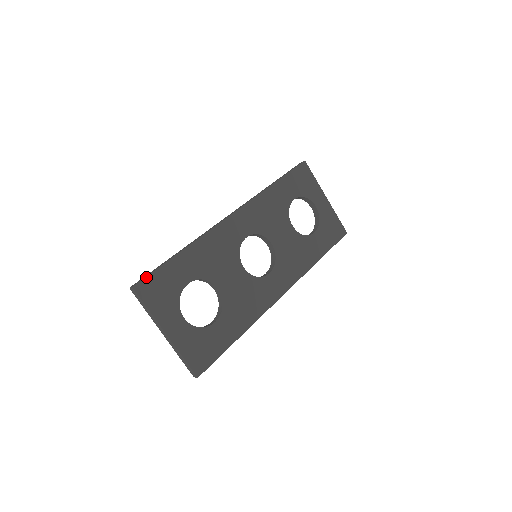
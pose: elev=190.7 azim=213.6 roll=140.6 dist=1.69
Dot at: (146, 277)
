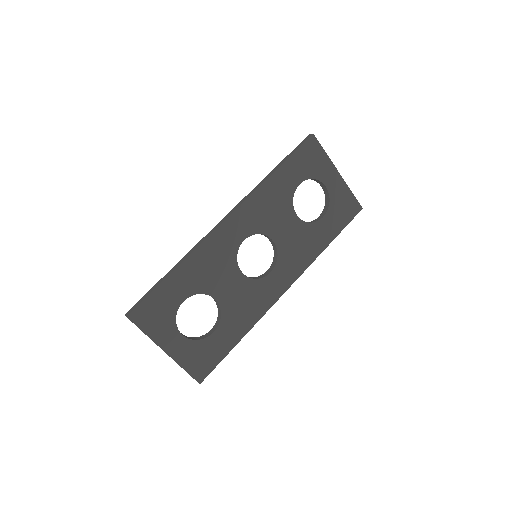
Dot at: (139, 304)
